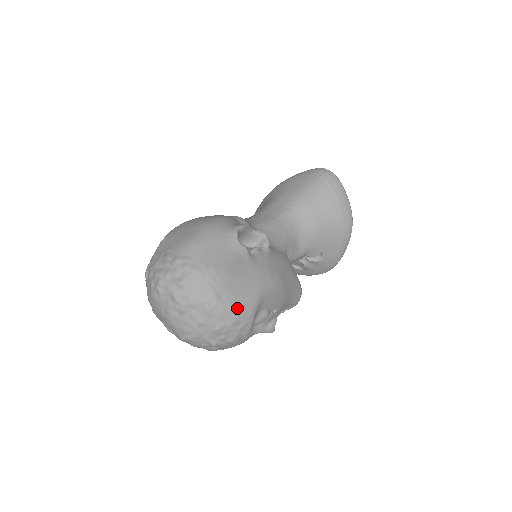
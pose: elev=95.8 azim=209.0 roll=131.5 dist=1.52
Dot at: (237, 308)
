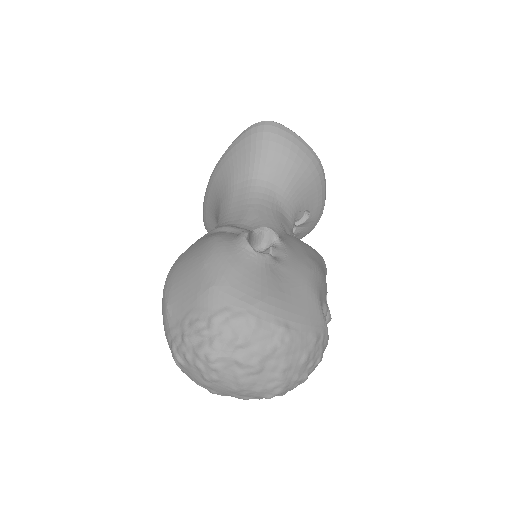
Dot at: (309, 324)
